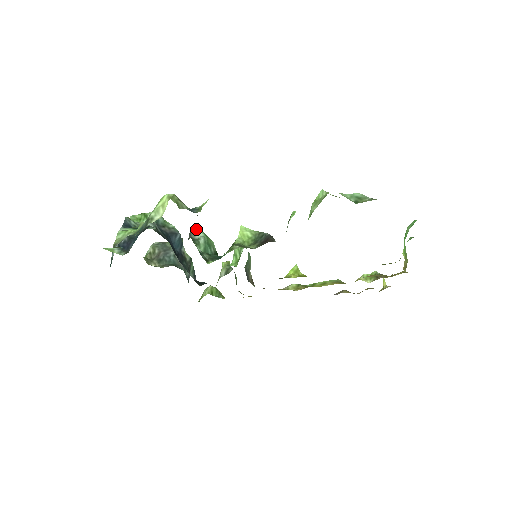
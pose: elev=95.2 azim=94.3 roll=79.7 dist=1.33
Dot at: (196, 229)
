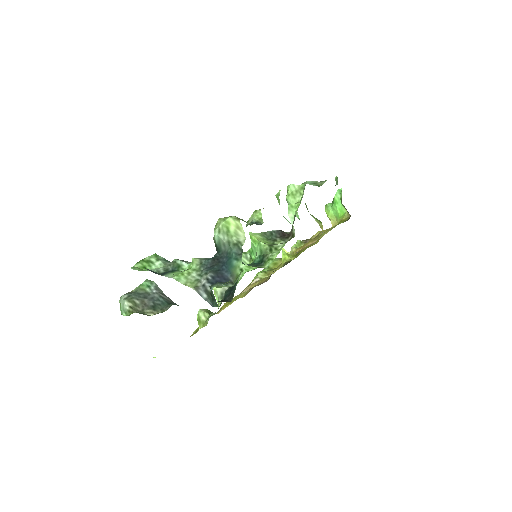
Dot at: occluded
